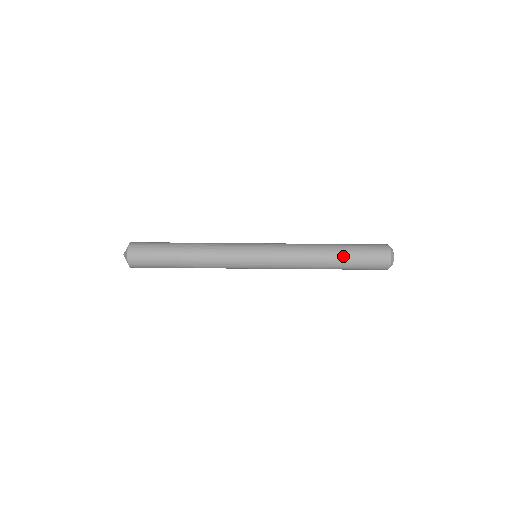
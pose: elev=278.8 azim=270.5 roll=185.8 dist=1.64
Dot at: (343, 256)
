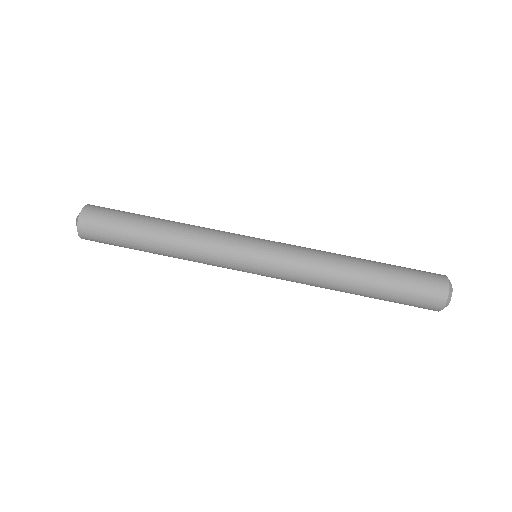
Dot at: (380, 272)
